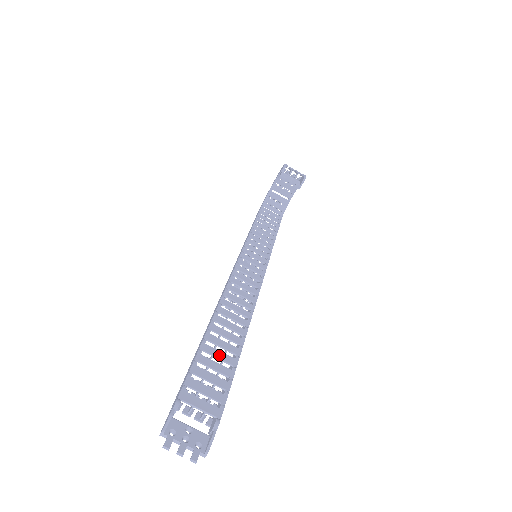
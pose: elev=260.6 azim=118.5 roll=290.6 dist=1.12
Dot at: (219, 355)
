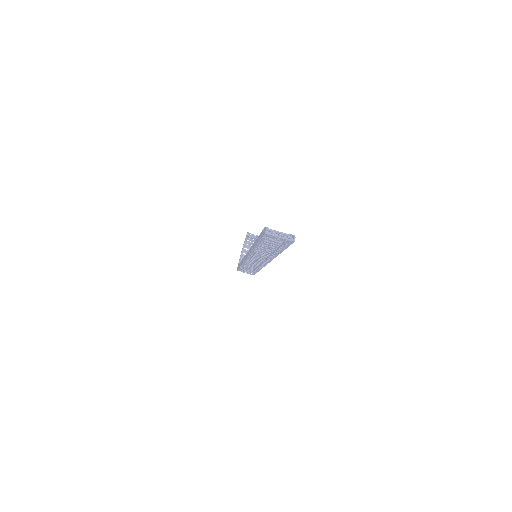
Dot at: occluded
